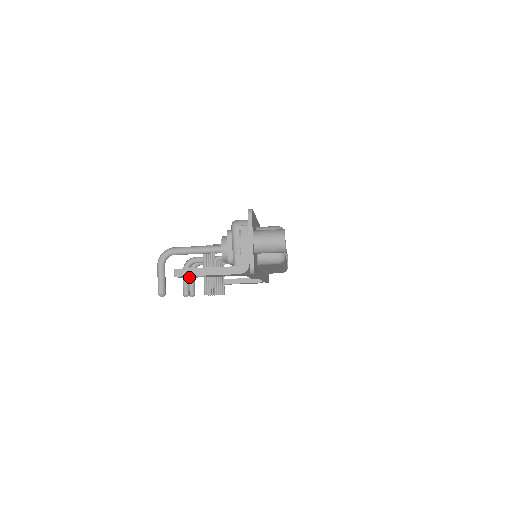
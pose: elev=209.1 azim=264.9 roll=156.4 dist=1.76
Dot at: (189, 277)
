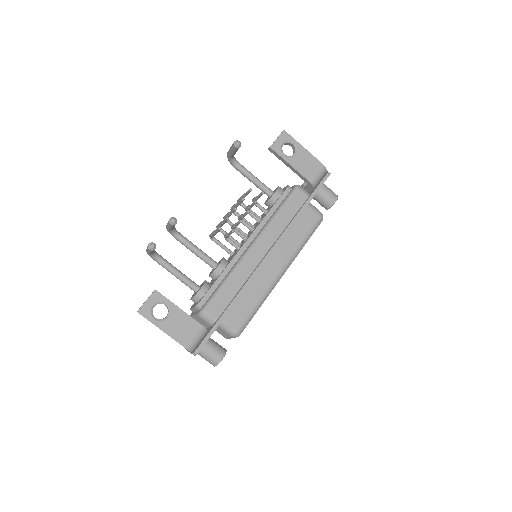
Dot at: (279, 149)
